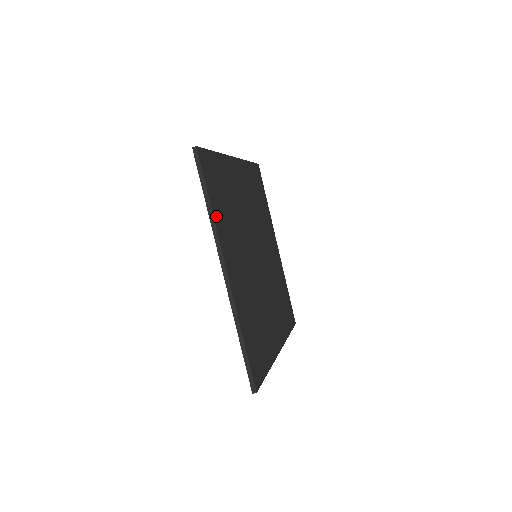
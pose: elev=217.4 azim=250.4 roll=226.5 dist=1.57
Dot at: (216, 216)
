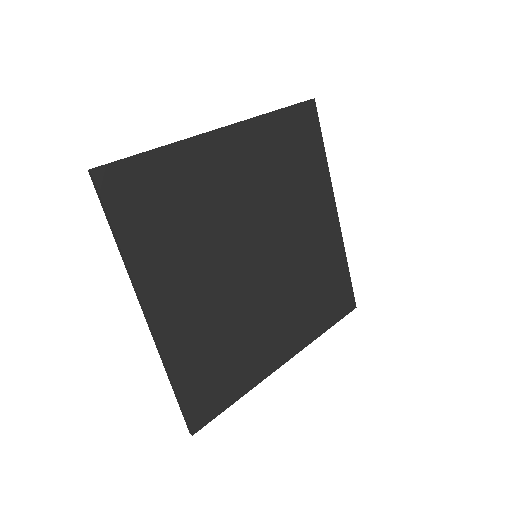
Dot at: (132, 251)
